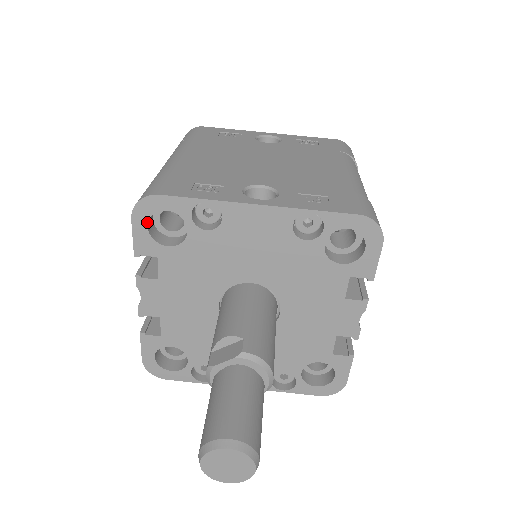
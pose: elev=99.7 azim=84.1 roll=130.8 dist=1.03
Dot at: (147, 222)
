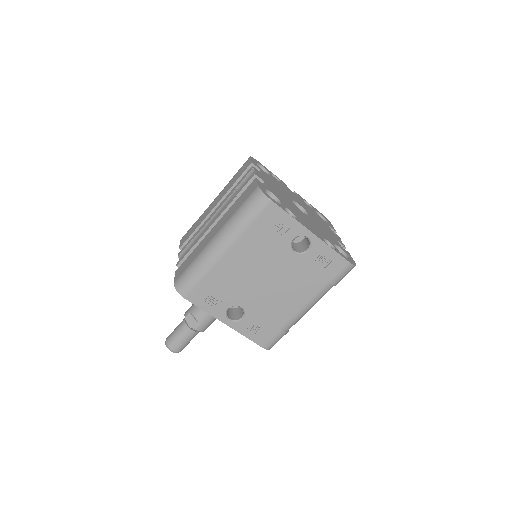
Dot at: occluded
